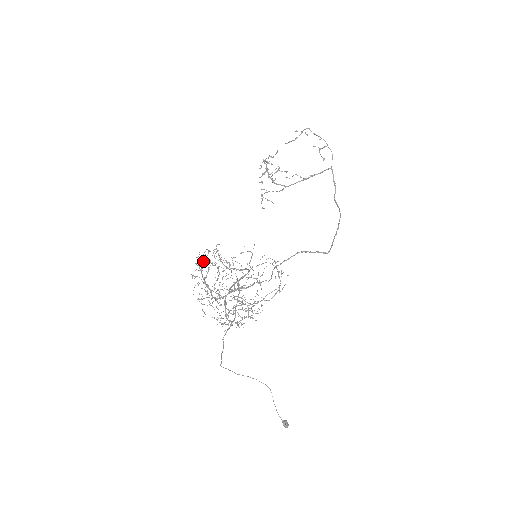
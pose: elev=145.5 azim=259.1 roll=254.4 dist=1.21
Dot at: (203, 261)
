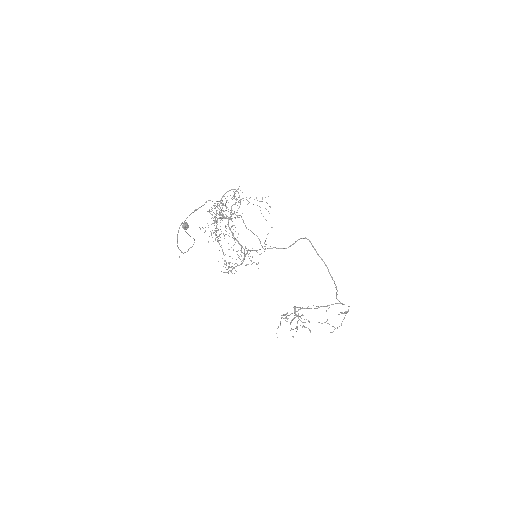
Dot at: occluded
